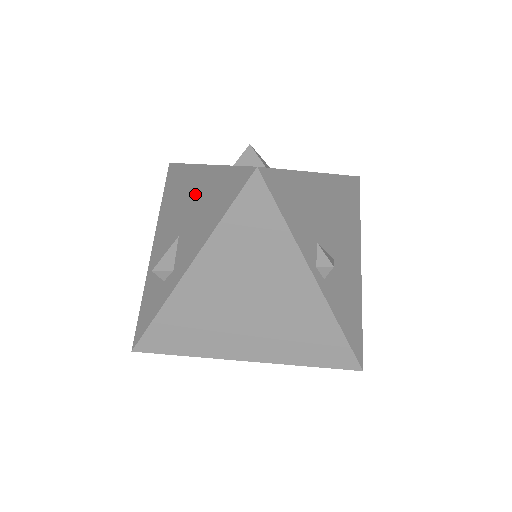
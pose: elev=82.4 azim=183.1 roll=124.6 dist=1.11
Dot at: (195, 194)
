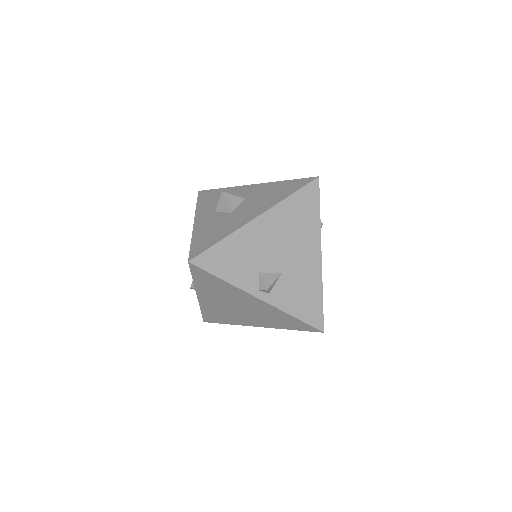
Dot at: occluded
